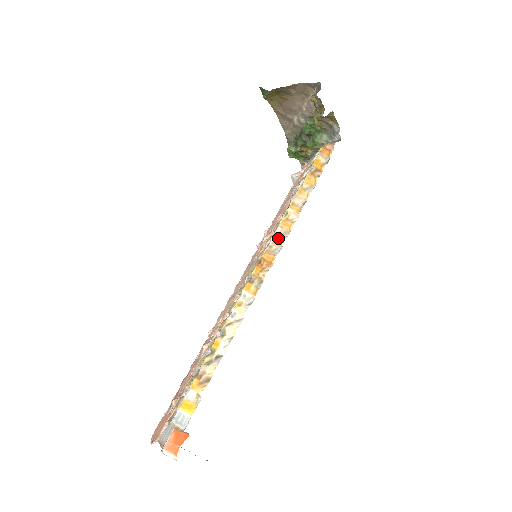
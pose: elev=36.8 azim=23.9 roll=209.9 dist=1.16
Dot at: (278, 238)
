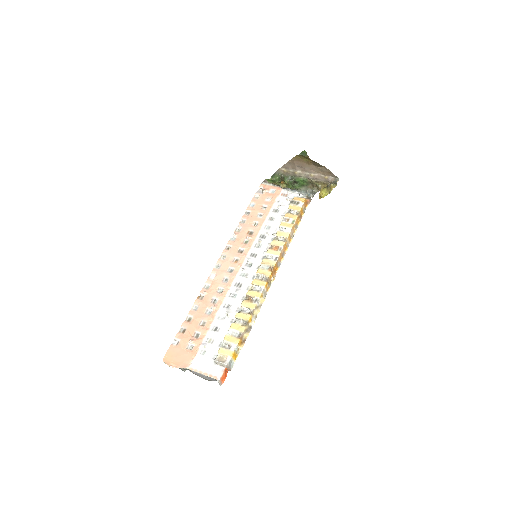
Dot at: (281, 256)
